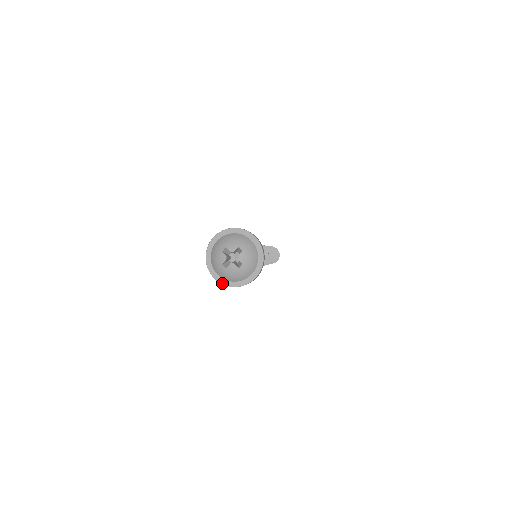
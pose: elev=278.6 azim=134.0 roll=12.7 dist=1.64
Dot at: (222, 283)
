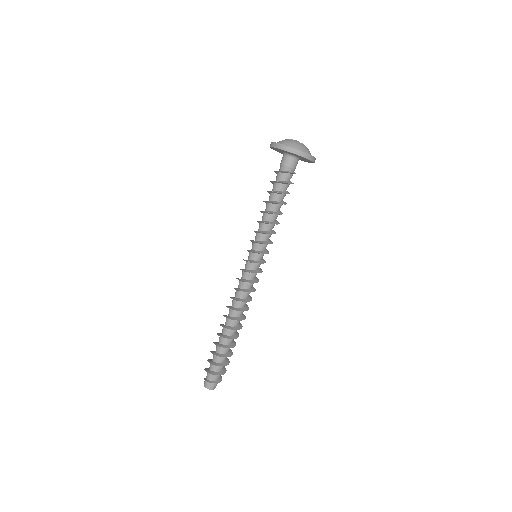
Dot at: (284, 145)
